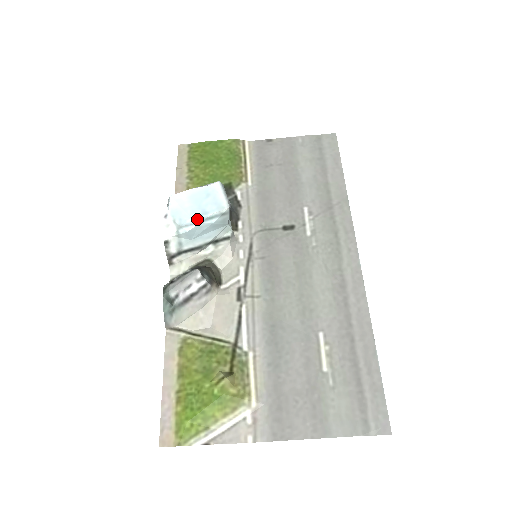
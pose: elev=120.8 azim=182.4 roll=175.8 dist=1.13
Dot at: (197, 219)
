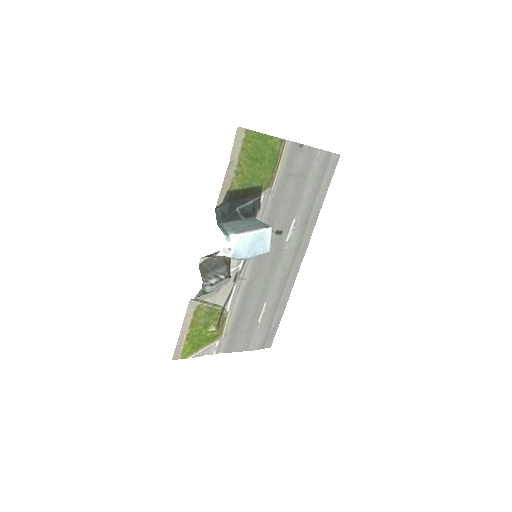
Dot at: (249, 258)
